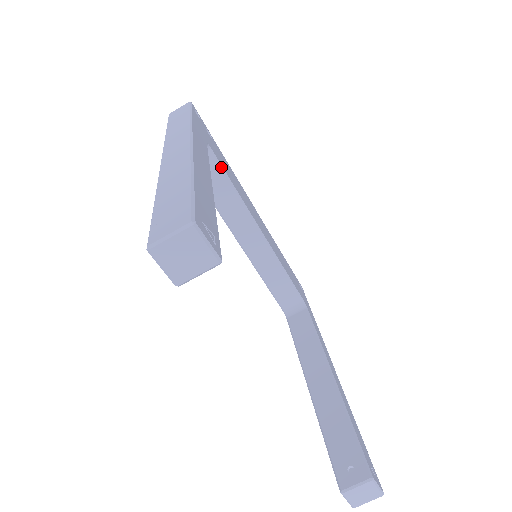
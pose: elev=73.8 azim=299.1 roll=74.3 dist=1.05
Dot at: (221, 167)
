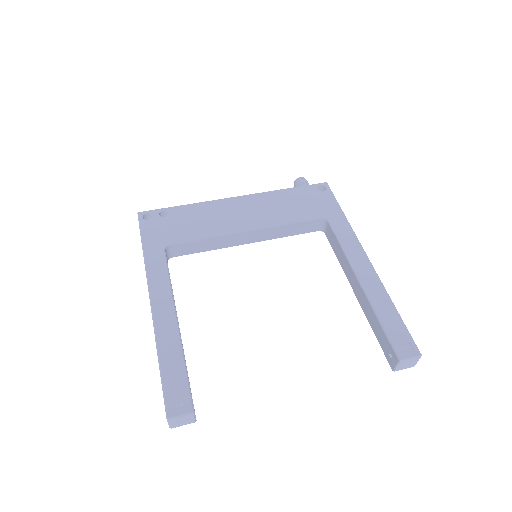
Dot at: (186, 242)
